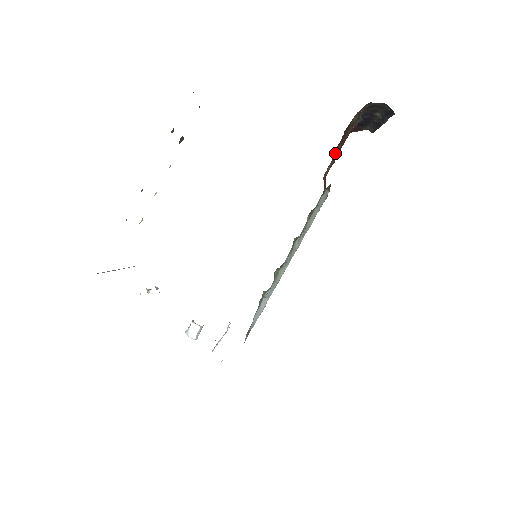
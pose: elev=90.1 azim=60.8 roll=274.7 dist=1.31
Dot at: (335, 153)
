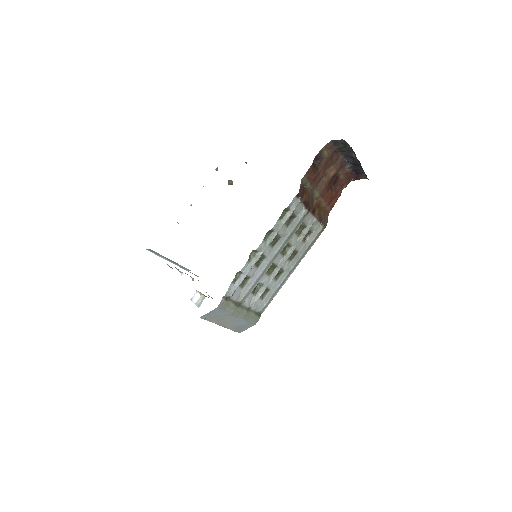
Dot at: (320, 183)
